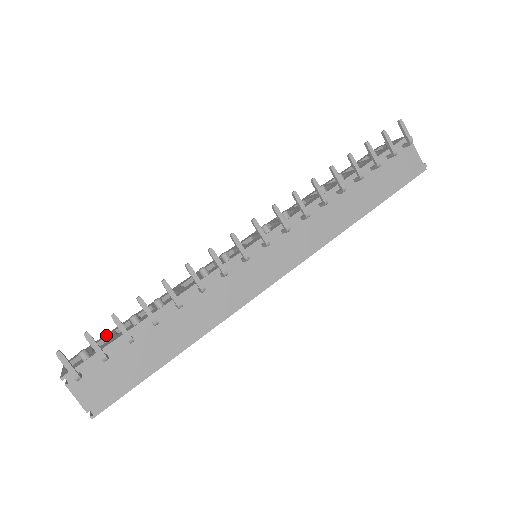
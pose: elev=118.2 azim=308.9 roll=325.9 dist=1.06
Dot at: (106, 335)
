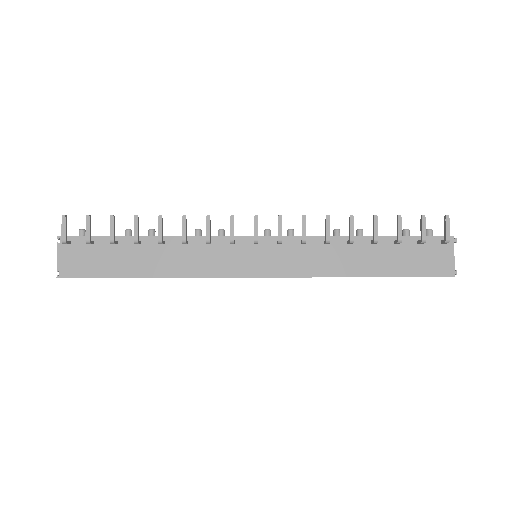
Dot at: occluded
